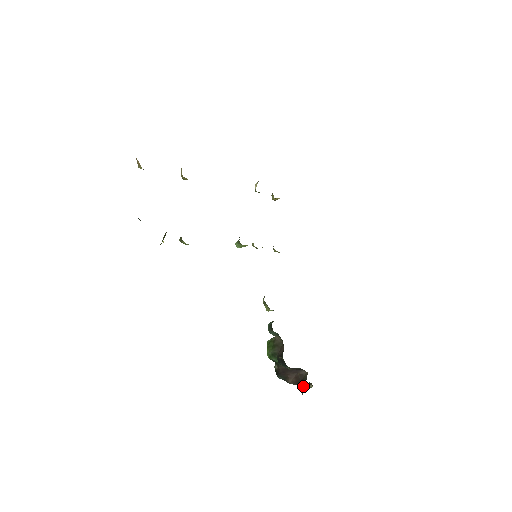
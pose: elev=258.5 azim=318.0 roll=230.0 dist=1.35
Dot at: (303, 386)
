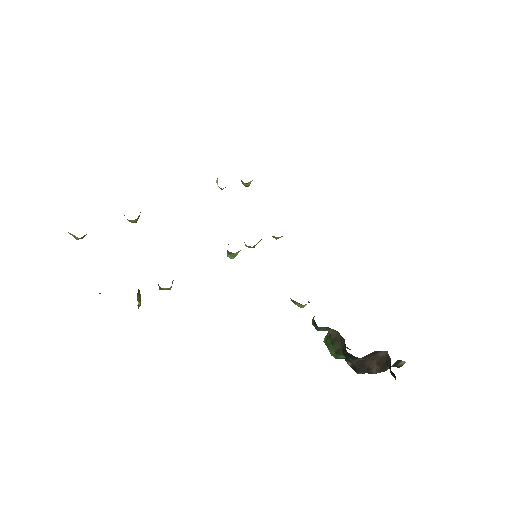
Dot at: (390, 370)
